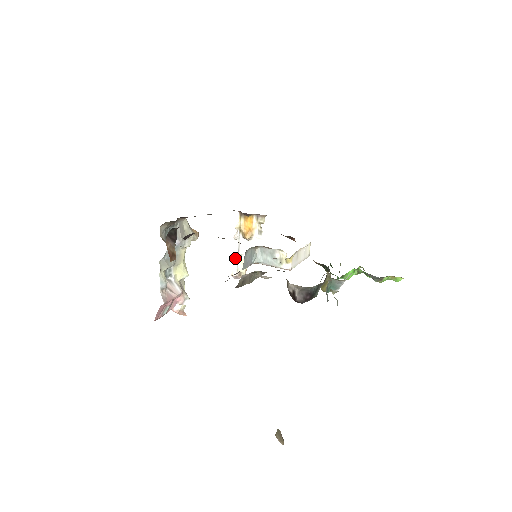
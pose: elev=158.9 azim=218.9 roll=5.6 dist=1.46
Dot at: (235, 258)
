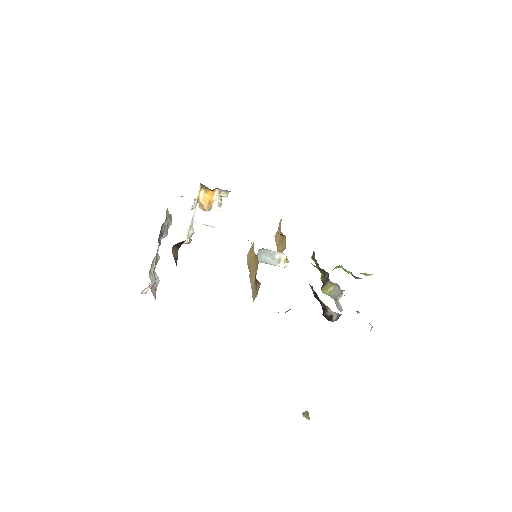
Dot at: (187, 226)
